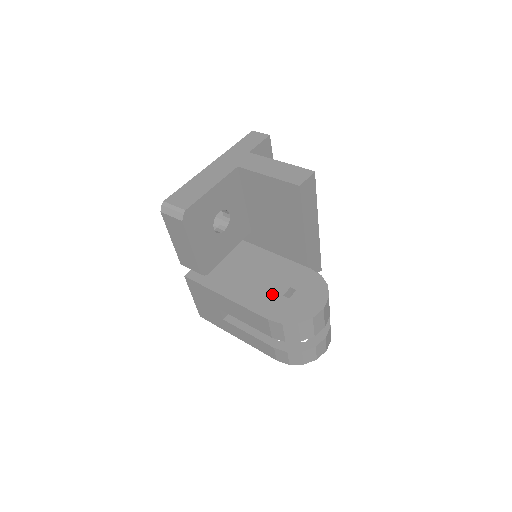
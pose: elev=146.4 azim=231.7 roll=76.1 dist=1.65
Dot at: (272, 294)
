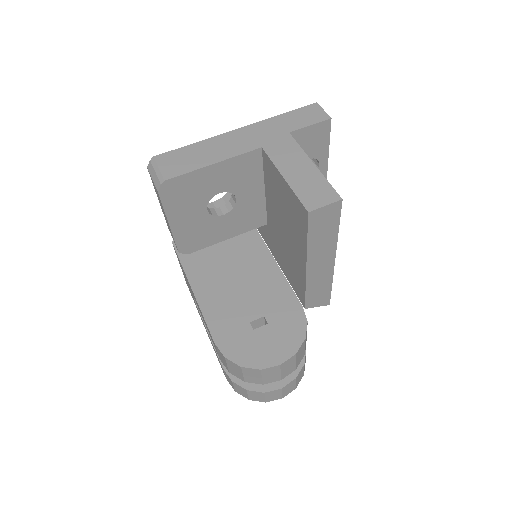
Dot at: (240, 314)
